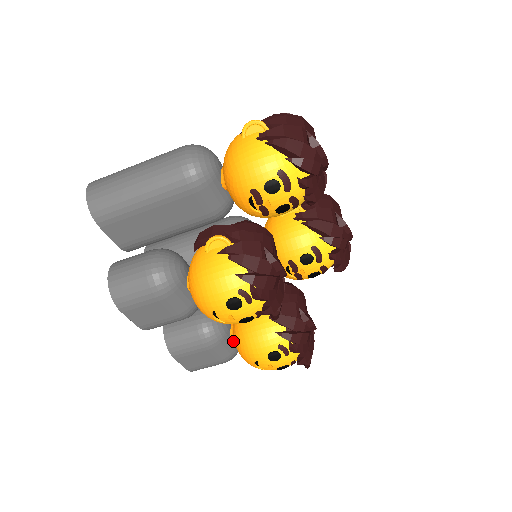
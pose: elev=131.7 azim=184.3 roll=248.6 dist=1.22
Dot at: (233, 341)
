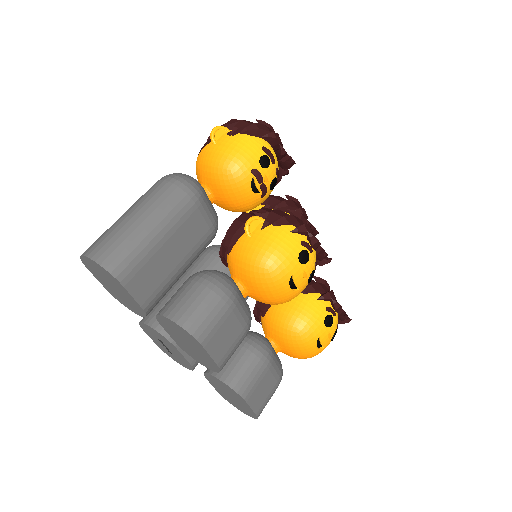
Dot at: (276, 354)
